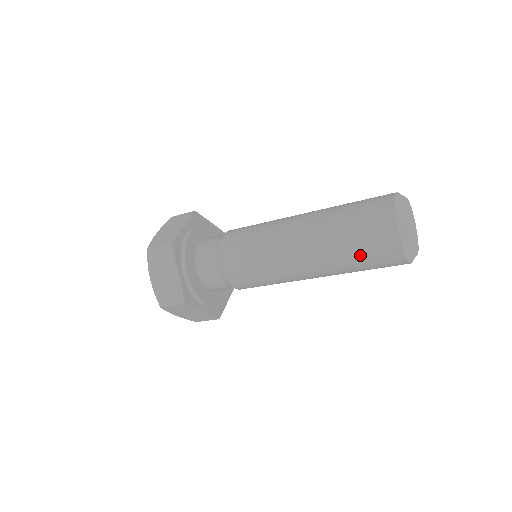
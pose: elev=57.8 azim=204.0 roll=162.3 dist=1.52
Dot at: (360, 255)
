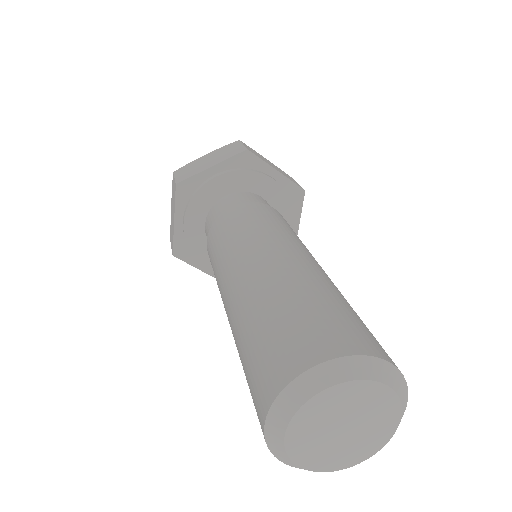
Dot at: occluded
